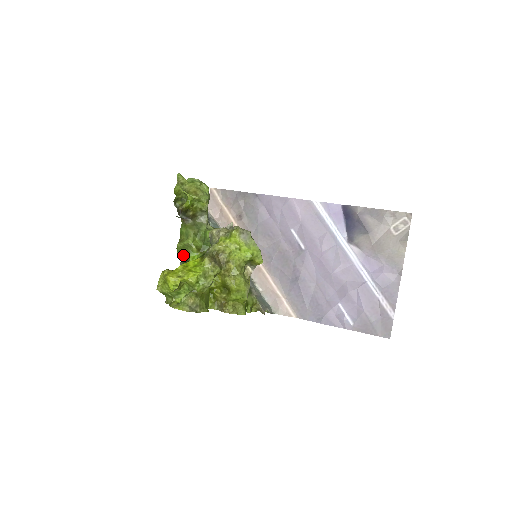
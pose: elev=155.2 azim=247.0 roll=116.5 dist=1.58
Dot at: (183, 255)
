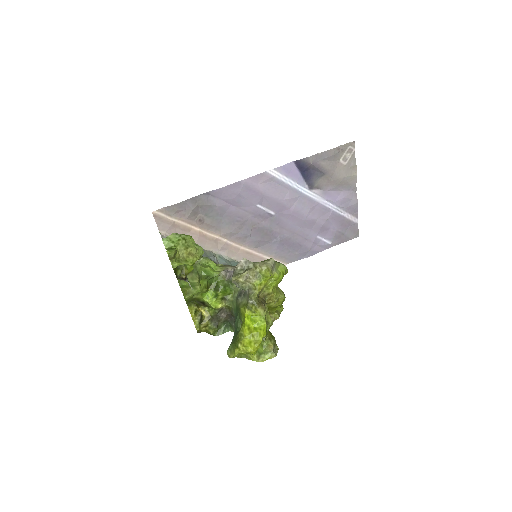
Dot at: (193, 300)
